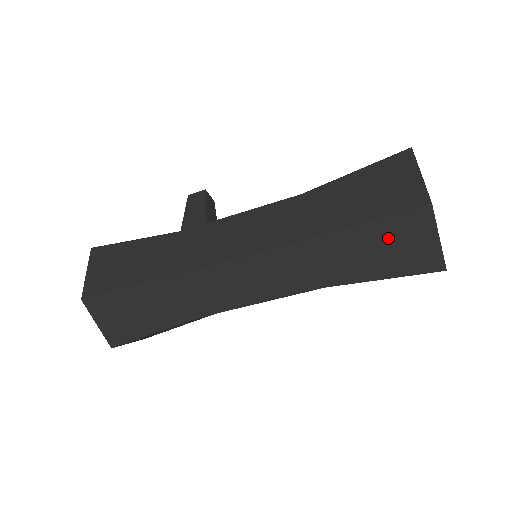
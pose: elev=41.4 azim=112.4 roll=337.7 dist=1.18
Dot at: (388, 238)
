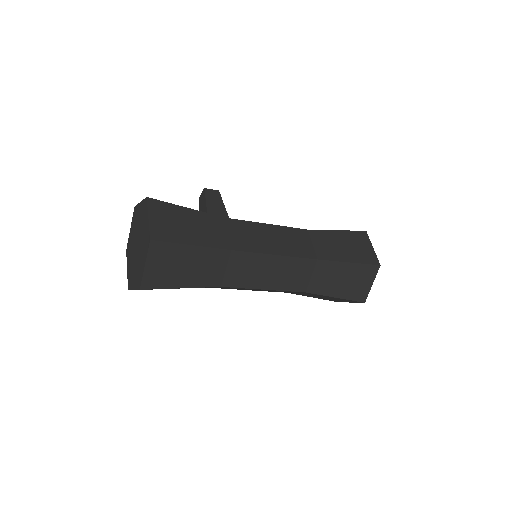
Dot at: (353, 275)
